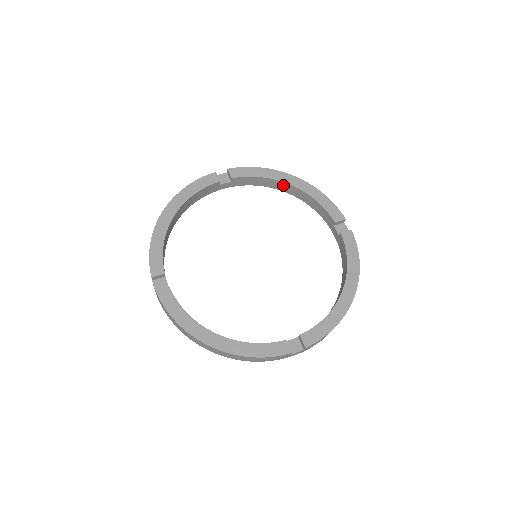
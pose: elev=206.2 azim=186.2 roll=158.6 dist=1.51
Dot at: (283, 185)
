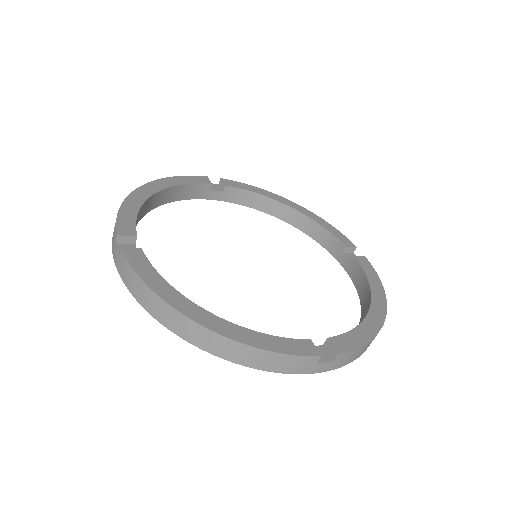
Dot at: (281, 208)
